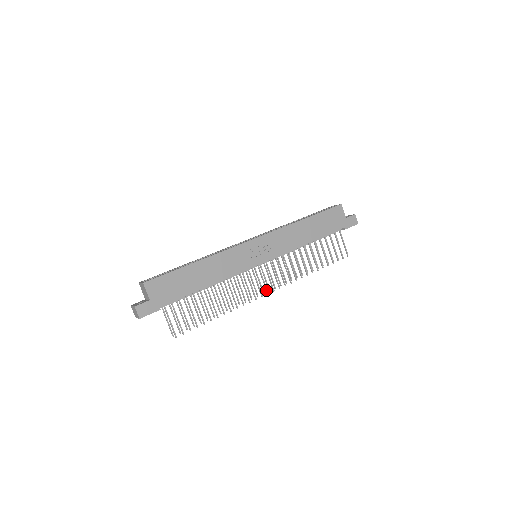
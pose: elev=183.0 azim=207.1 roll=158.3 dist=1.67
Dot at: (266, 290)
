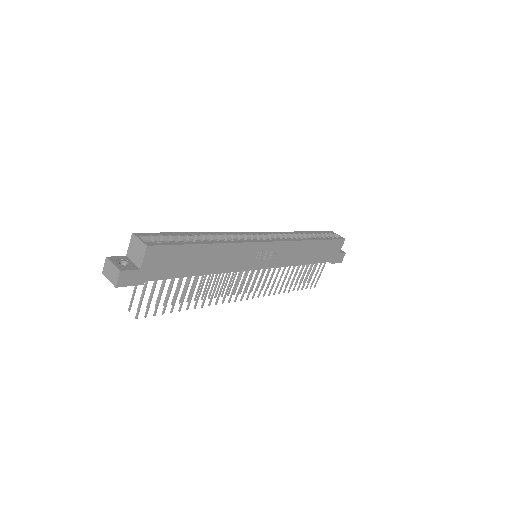
Dot at: (242, 296)
